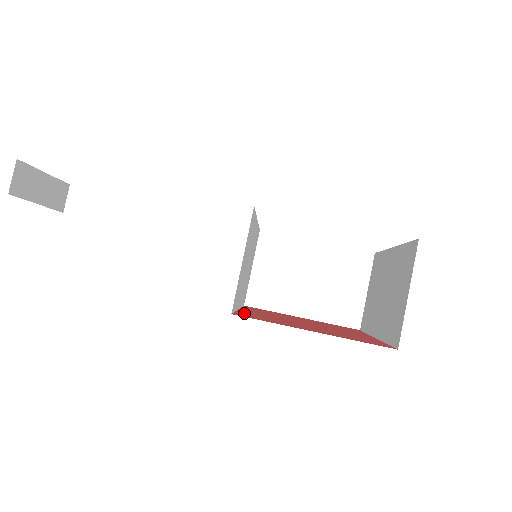
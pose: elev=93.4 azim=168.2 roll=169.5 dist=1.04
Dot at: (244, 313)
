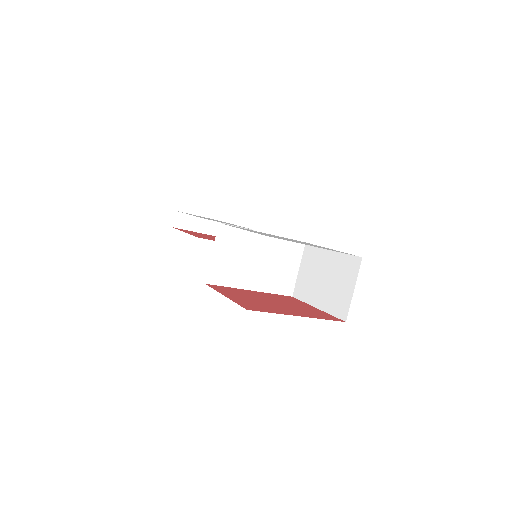
Dot at: (229, 288)
